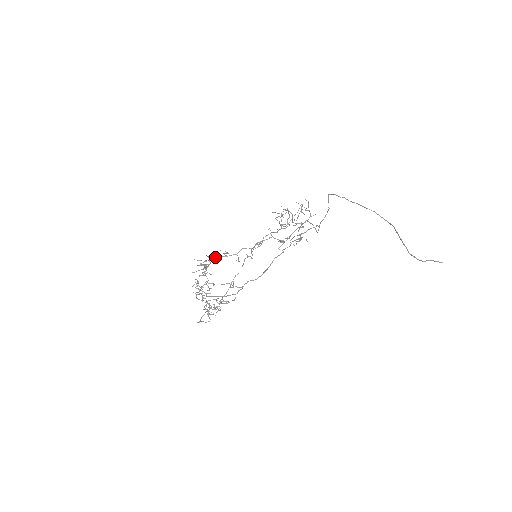
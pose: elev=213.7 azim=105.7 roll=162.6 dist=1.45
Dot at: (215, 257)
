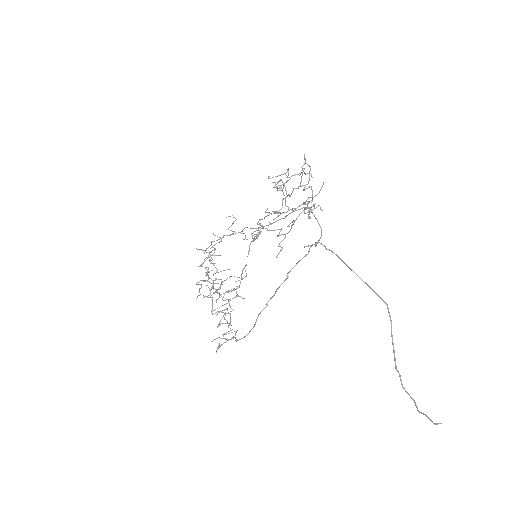
Dot at: (218, 239)
